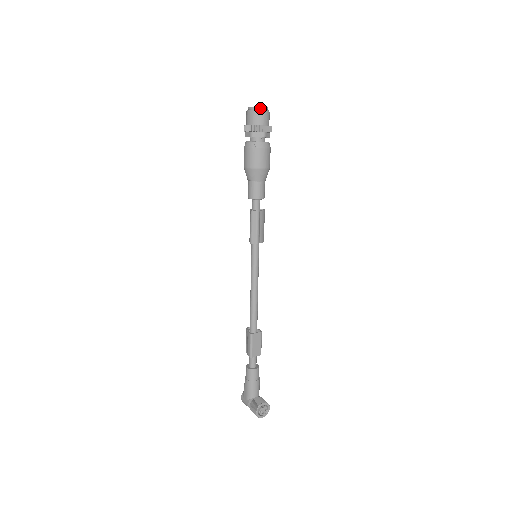
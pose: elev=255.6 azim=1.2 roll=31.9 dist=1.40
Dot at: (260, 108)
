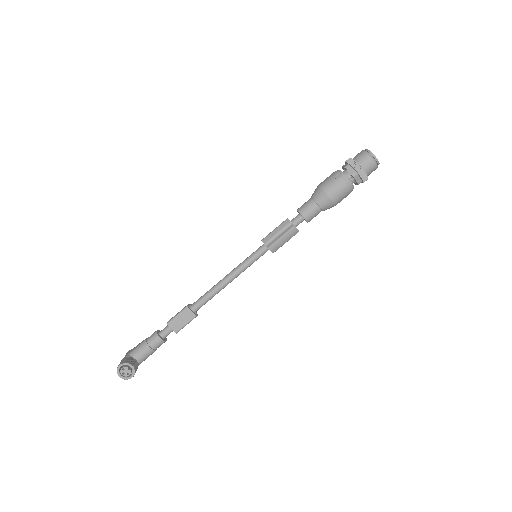
Dot at: (372, 155)
